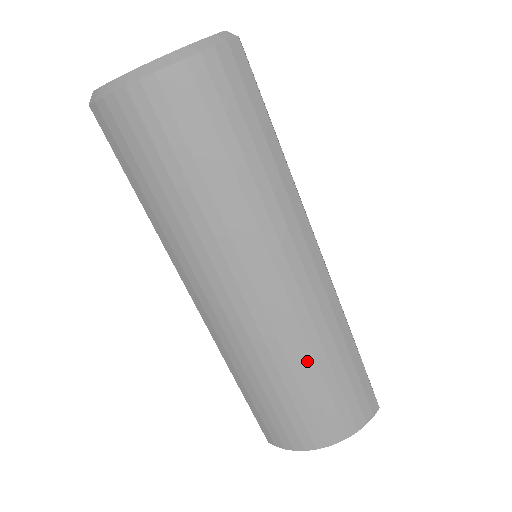
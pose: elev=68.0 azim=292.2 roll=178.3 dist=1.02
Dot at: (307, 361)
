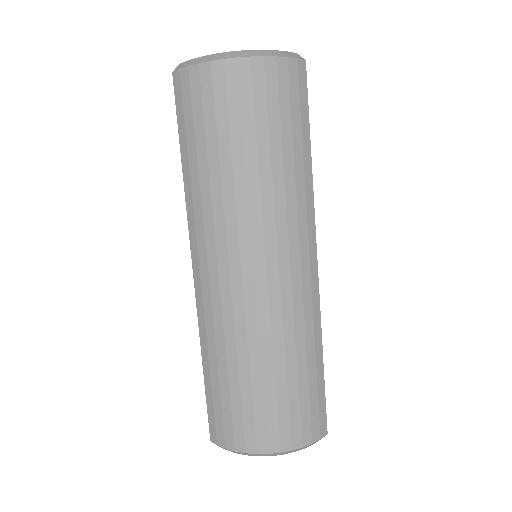
Dot at: (277, 352)
